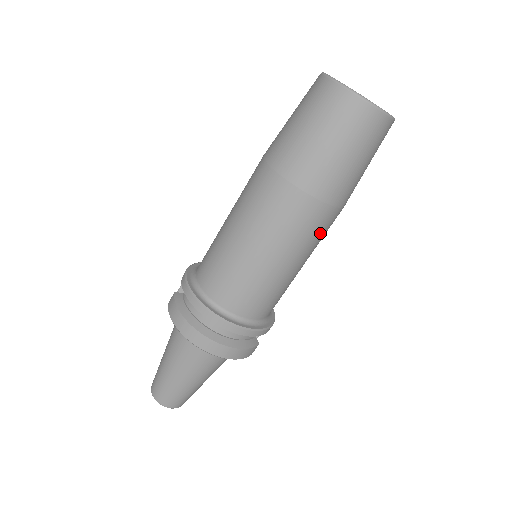
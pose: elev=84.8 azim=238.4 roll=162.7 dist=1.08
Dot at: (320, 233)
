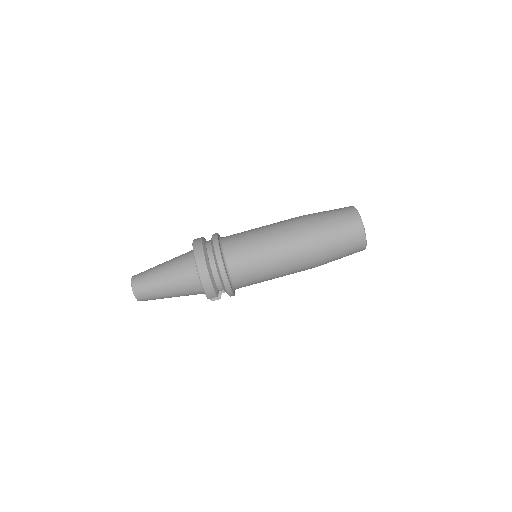
Dot at: (298, 264)
